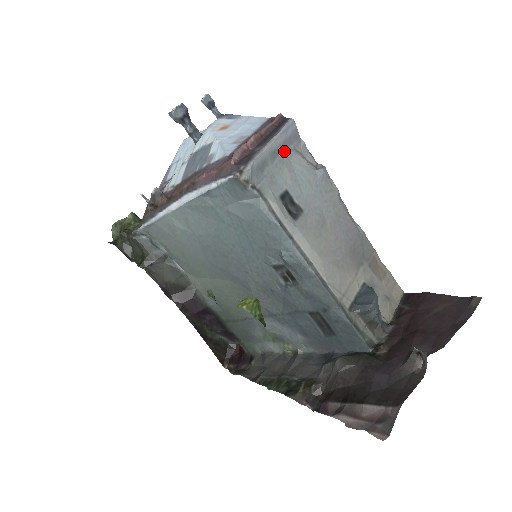
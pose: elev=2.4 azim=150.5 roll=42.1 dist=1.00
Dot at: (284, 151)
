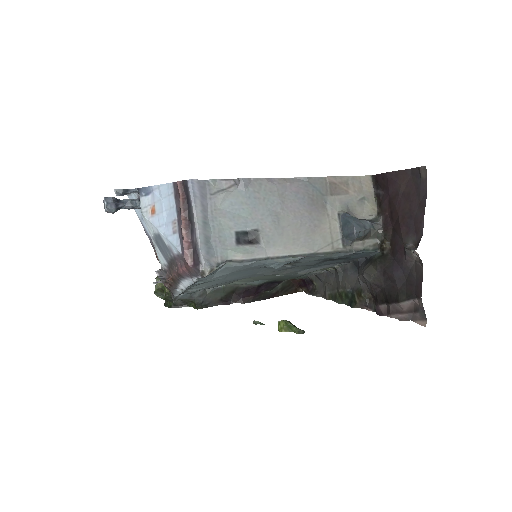
Dot at: (208, 208)
